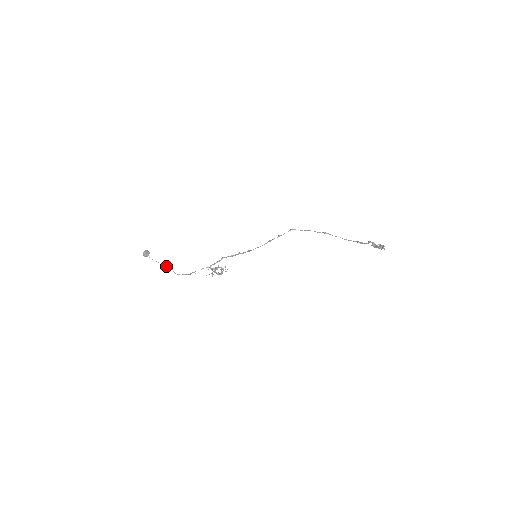
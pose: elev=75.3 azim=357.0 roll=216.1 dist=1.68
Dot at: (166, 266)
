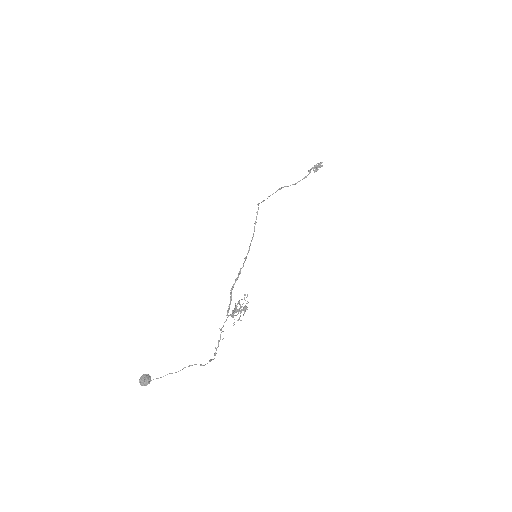
Dot at: occluded
